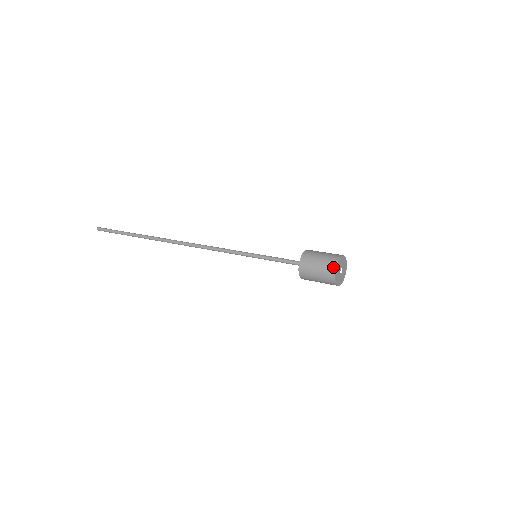
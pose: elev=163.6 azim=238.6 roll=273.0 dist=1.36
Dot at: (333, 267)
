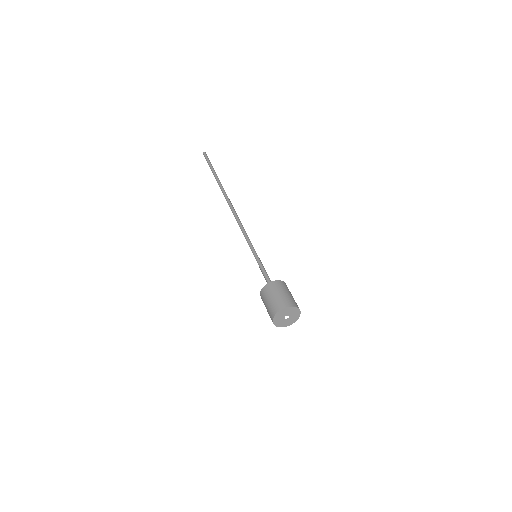
Dot at: (278, 308)
